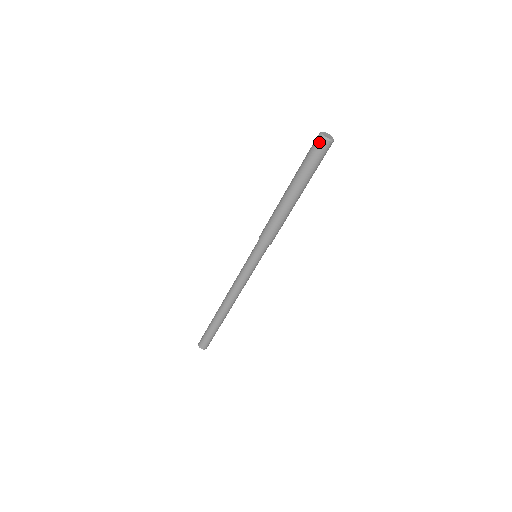
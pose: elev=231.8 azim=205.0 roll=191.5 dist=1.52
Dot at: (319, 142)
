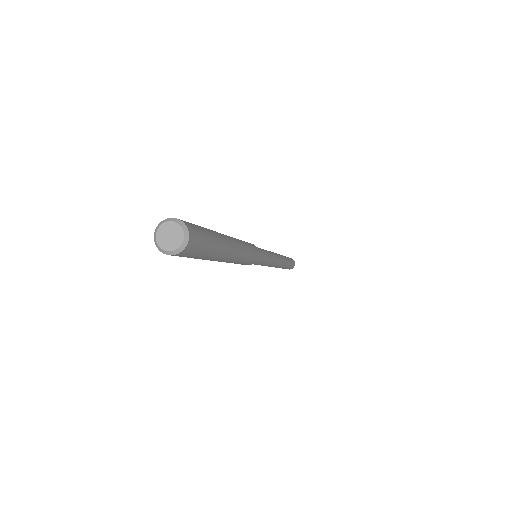
Dot at: occluded
